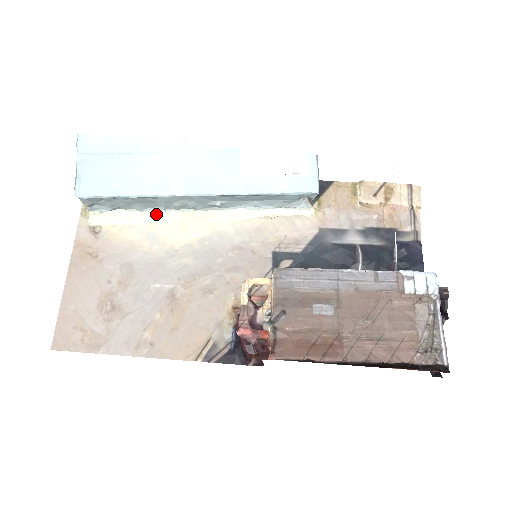
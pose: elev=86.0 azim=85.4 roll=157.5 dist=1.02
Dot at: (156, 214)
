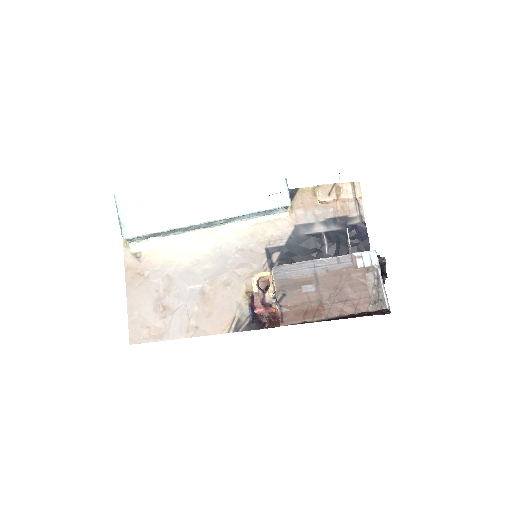
Dot at: (178, 236)
